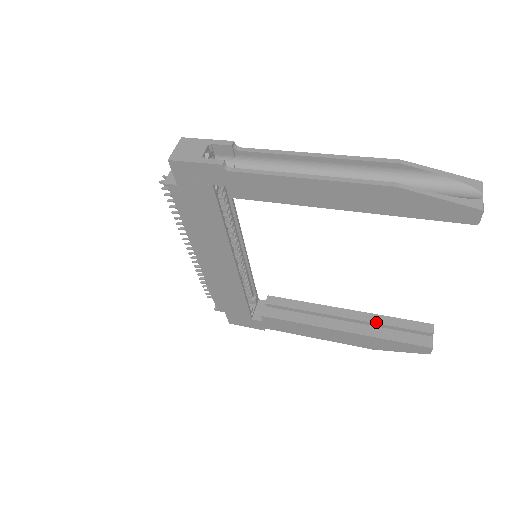
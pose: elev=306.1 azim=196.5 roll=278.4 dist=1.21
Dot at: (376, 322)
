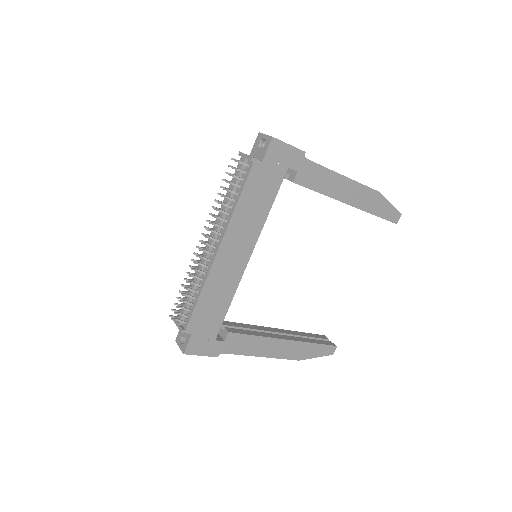
Dot at: (299, 335)
